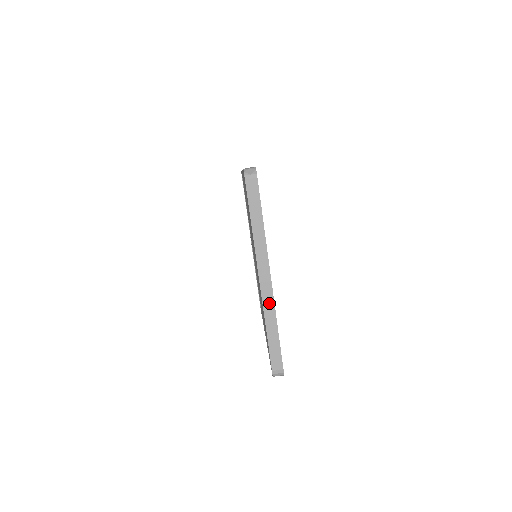
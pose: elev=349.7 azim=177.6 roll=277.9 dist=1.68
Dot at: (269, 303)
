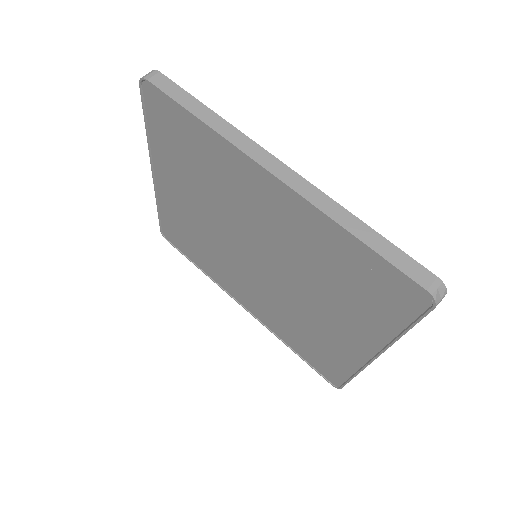
Dot at: occluded
